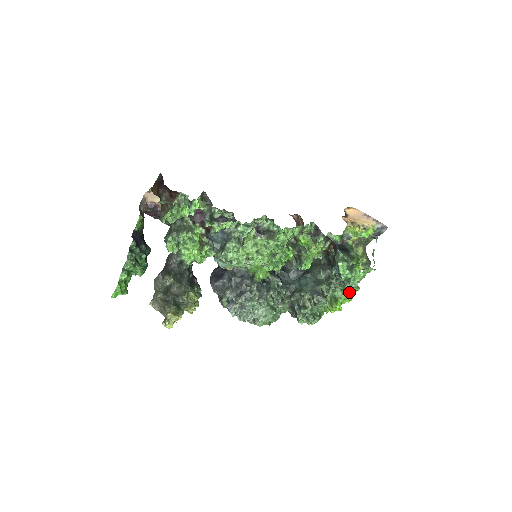
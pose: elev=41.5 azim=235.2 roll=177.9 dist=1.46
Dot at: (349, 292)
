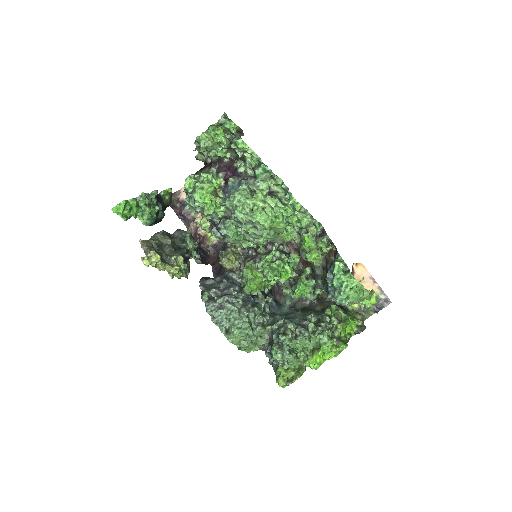
Dot at: (336, 347)
